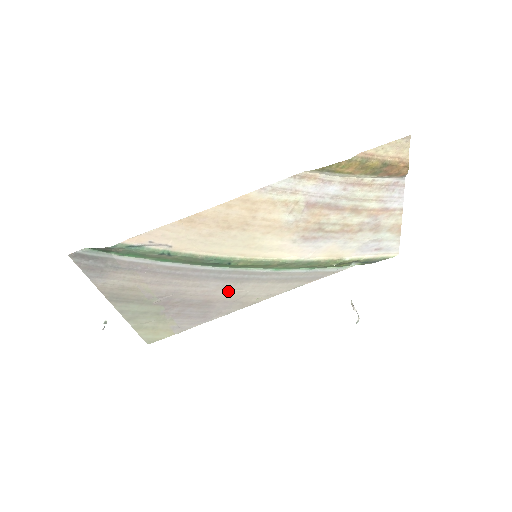
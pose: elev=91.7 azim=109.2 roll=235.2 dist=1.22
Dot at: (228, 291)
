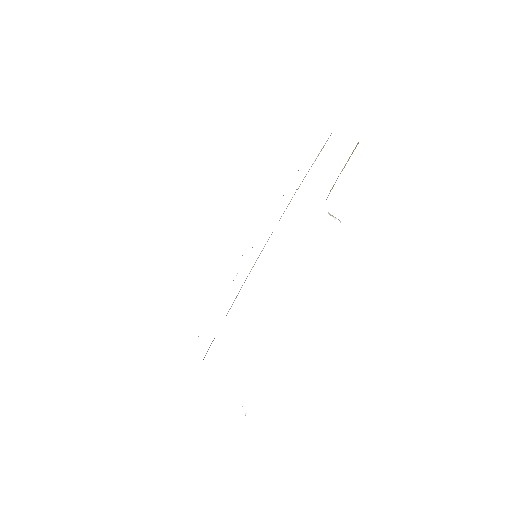
Dot at: occluded
